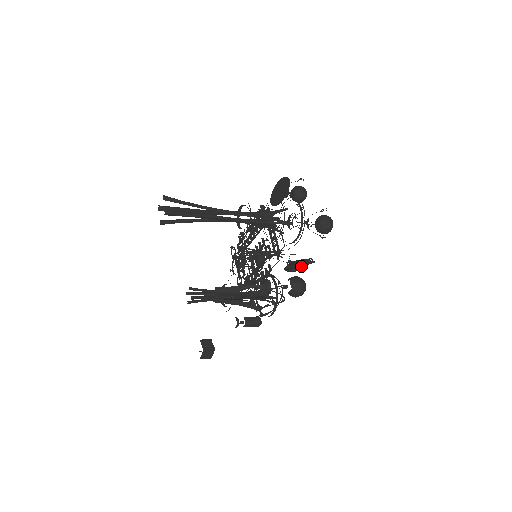
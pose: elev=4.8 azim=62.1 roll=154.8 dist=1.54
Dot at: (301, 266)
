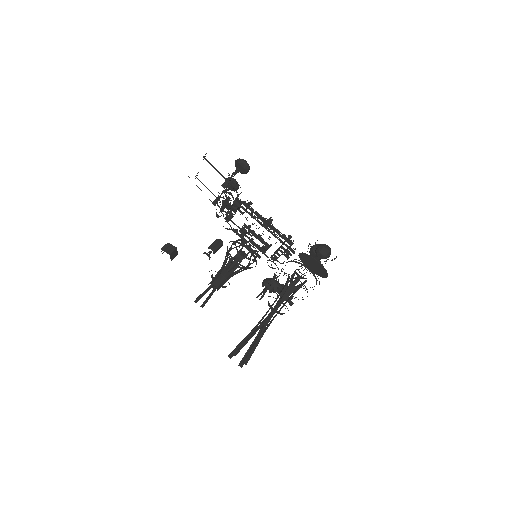
Dot at: occluded
